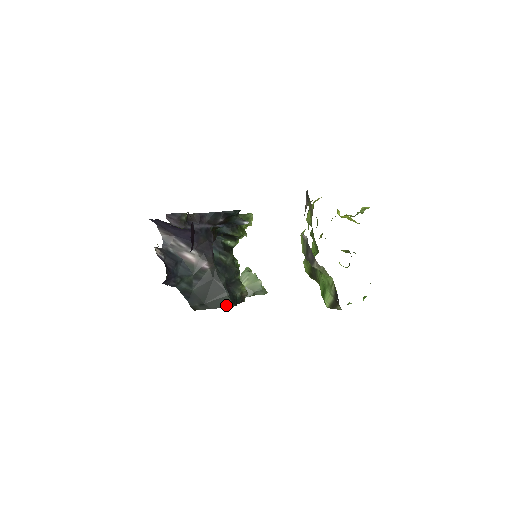
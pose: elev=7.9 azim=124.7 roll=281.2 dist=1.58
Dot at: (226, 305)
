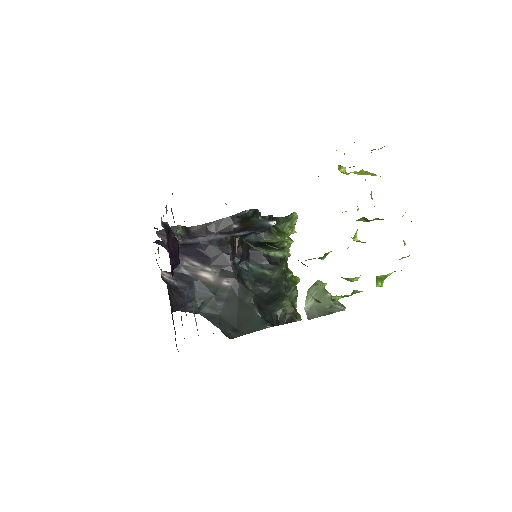
Dot at: (260, 327)
